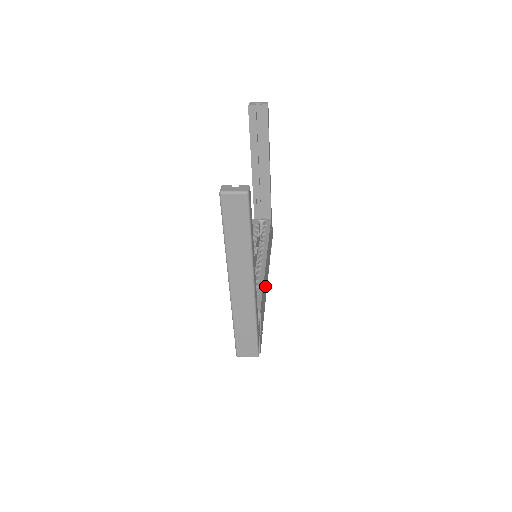
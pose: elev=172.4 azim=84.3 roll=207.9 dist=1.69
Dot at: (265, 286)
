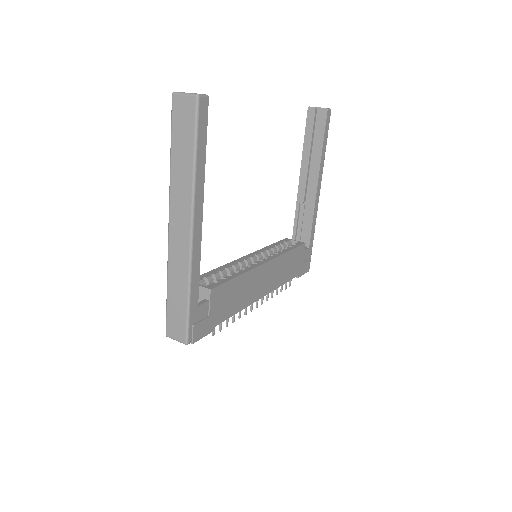
Dot at: (250, 289)
